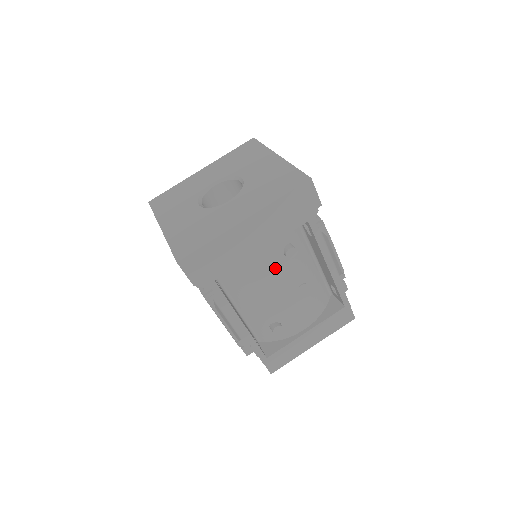
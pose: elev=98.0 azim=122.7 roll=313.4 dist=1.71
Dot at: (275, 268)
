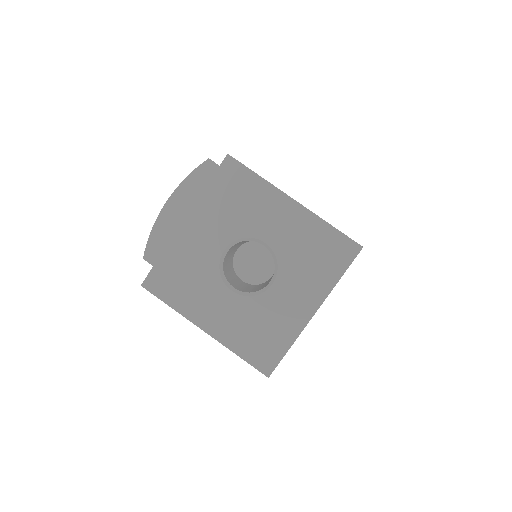
Dot at: occluded
